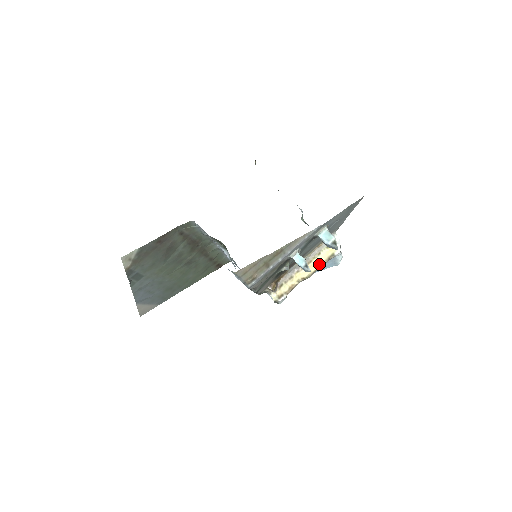
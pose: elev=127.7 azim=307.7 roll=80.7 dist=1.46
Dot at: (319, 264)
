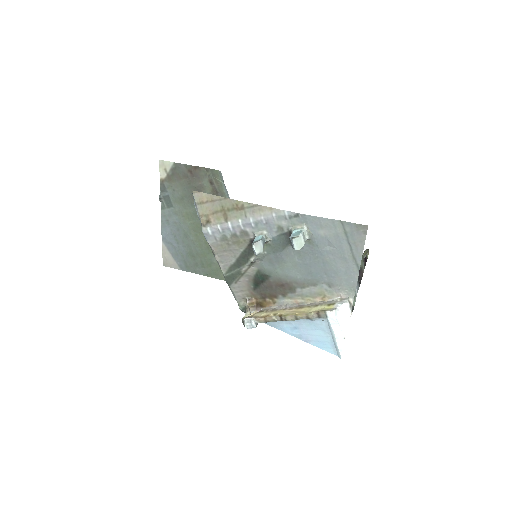
Dot at: (306, 312)
